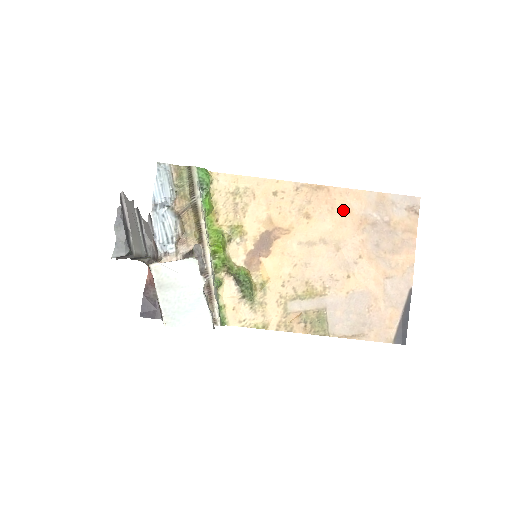
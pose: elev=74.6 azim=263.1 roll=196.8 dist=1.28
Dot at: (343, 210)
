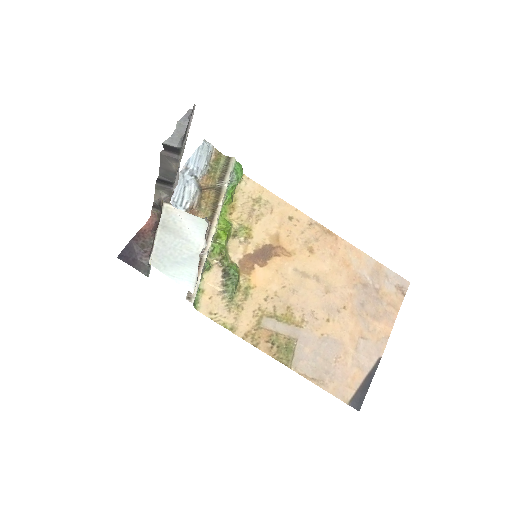
Dot at: (343, 261)
